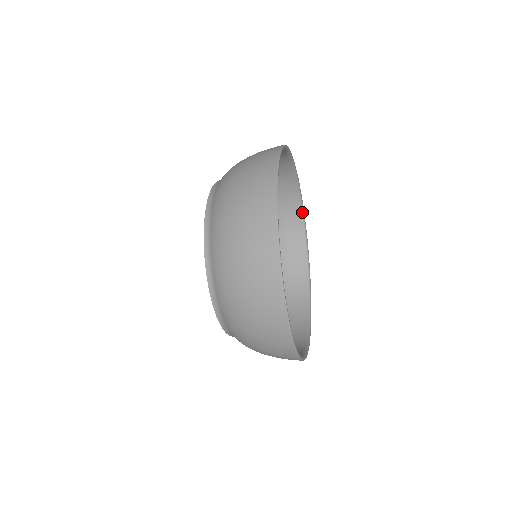
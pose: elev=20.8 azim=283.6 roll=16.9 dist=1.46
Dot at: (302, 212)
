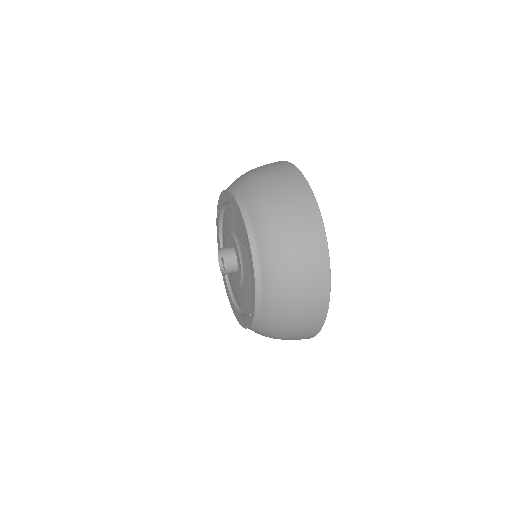
Dot at: occluded
